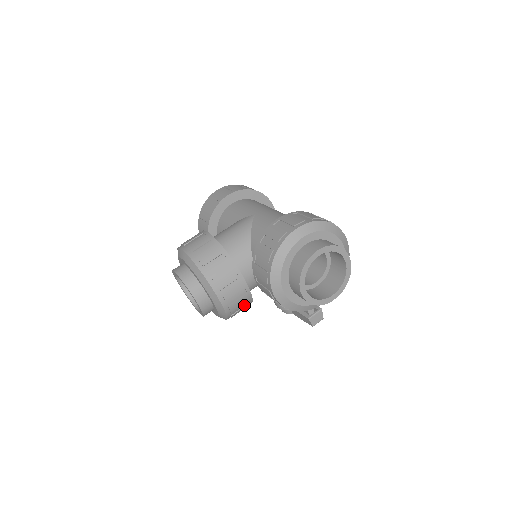
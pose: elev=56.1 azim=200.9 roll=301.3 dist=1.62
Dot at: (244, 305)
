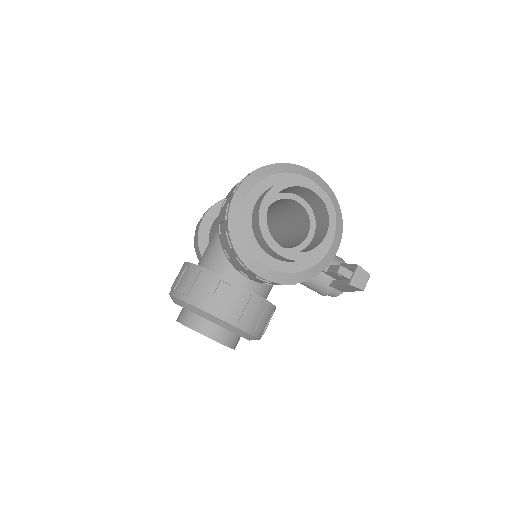
Dot at: (262, 311)
